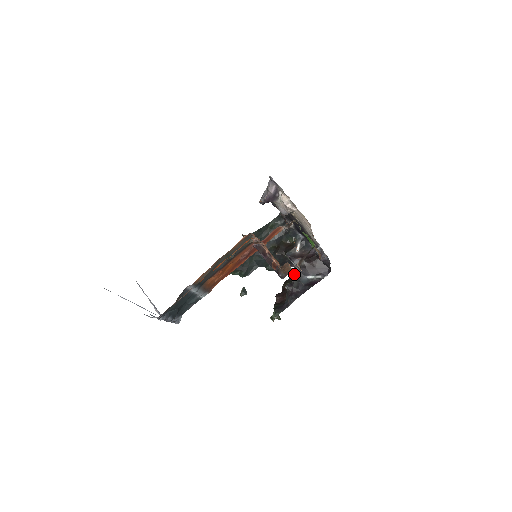
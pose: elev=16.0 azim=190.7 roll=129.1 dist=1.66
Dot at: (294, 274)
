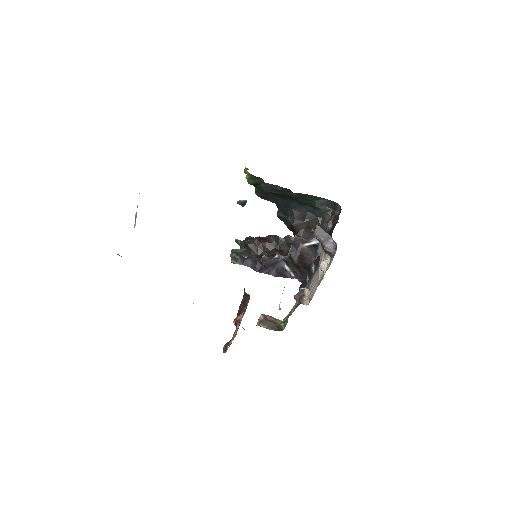
Dot at: (287, 240)
